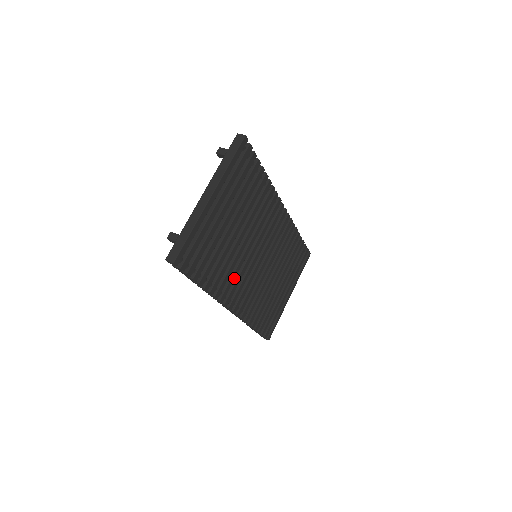
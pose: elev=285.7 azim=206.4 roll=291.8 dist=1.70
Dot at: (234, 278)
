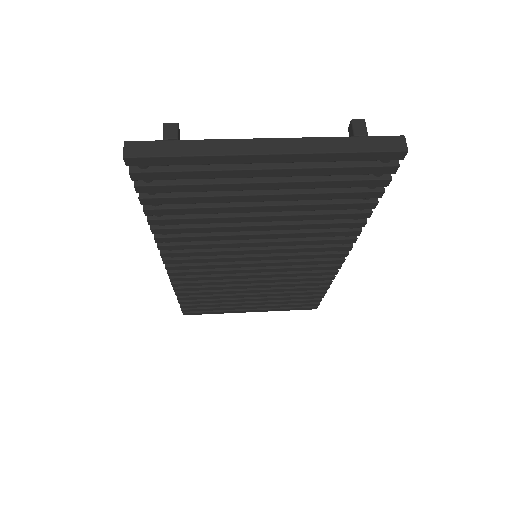
Dot at: (201, 247)
